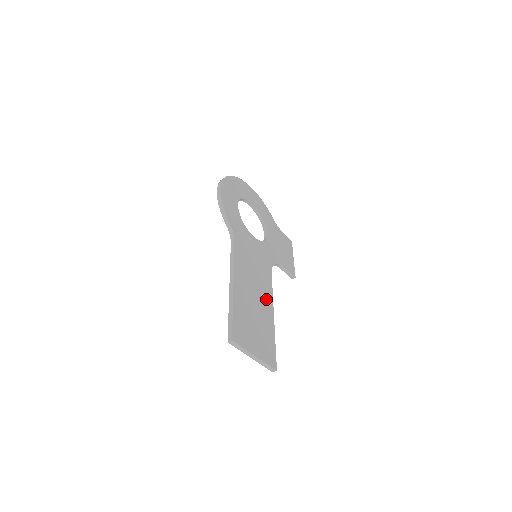
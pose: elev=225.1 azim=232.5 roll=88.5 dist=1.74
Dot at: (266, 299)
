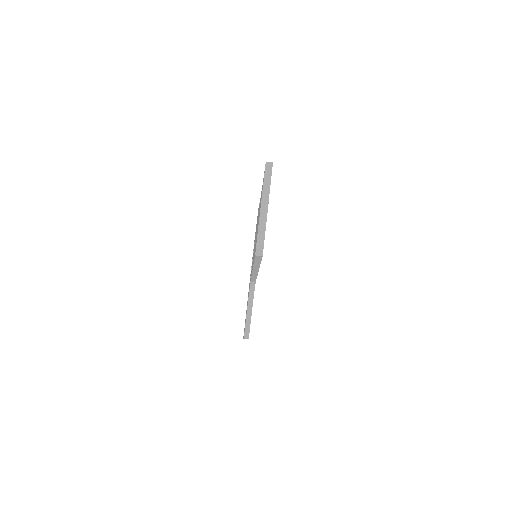
Dot at: occluded
